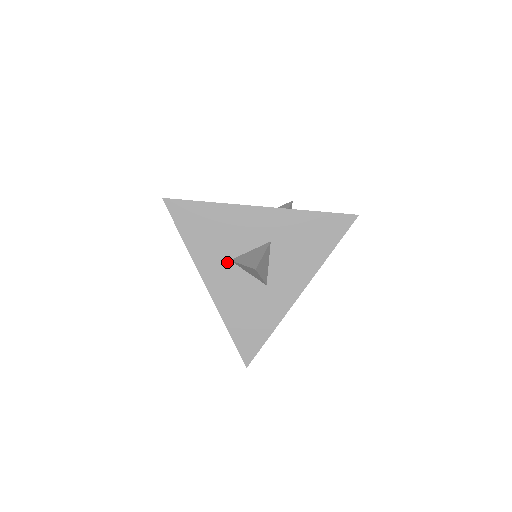
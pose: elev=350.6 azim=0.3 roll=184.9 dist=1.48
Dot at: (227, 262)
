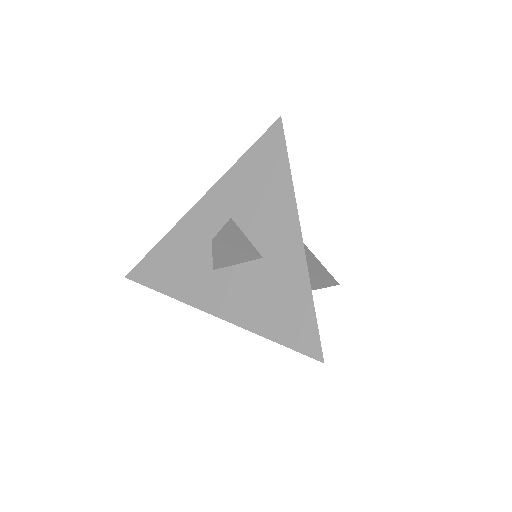
Dot at: (212, 274)
